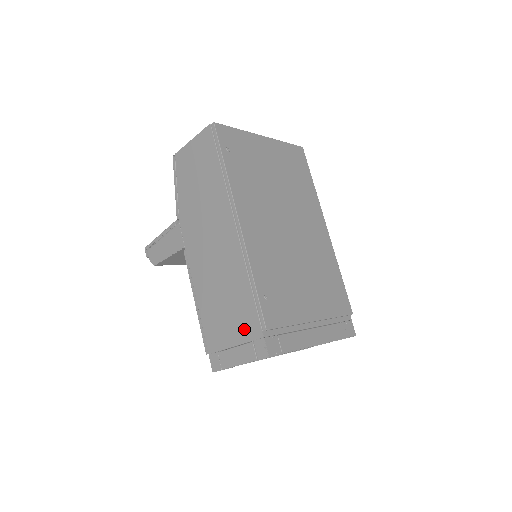
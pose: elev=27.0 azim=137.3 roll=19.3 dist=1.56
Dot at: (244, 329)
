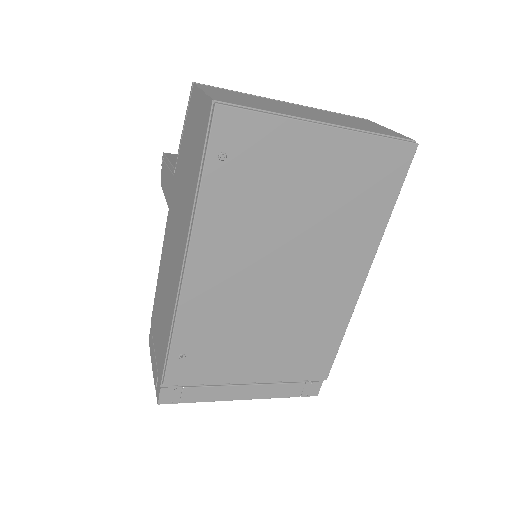
Dot at: (159, 356)
